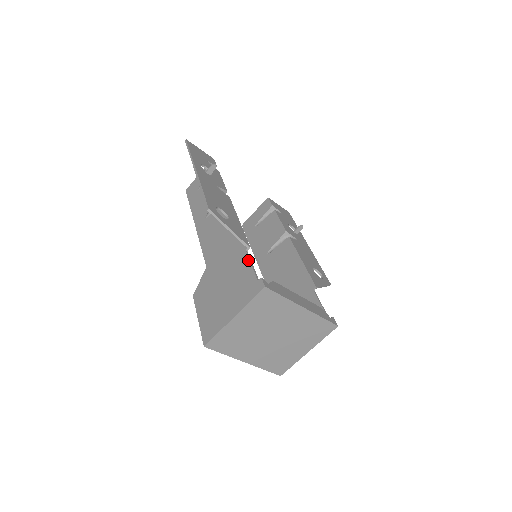
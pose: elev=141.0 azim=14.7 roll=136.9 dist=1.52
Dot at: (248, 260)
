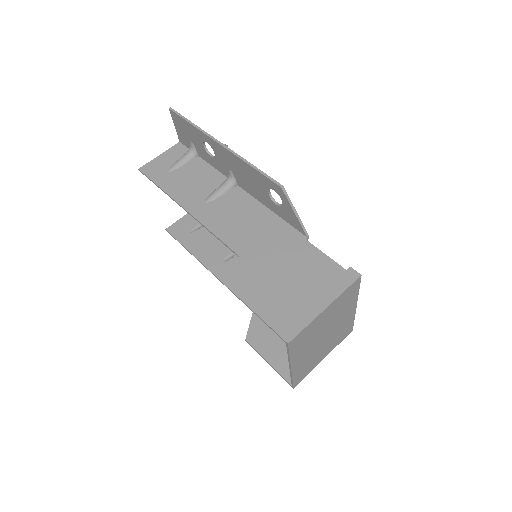
Dot at: (317, 249)
